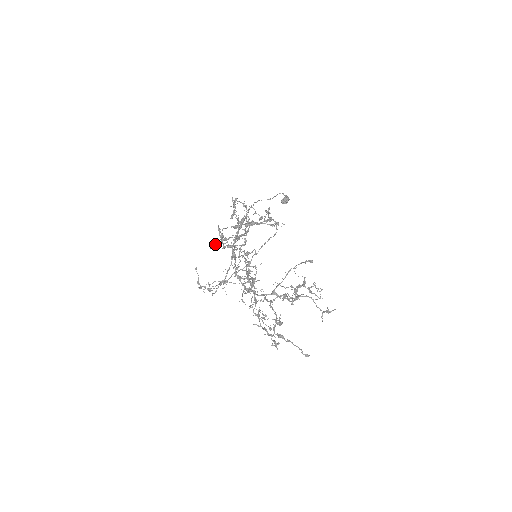
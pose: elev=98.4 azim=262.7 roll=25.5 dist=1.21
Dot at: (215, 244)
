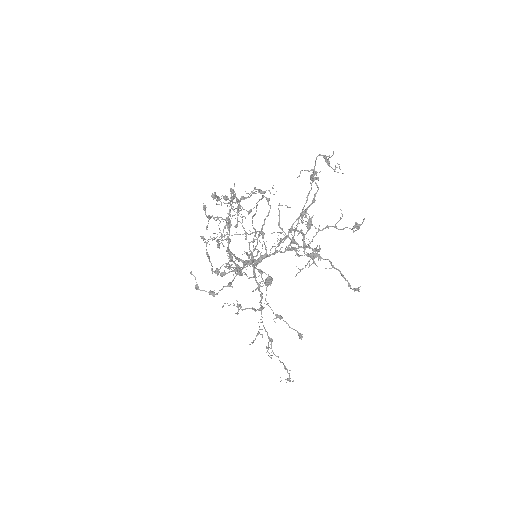
Dot at: (207, 226)
